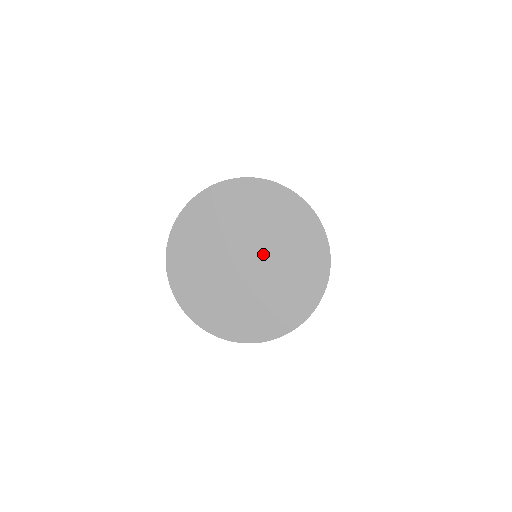
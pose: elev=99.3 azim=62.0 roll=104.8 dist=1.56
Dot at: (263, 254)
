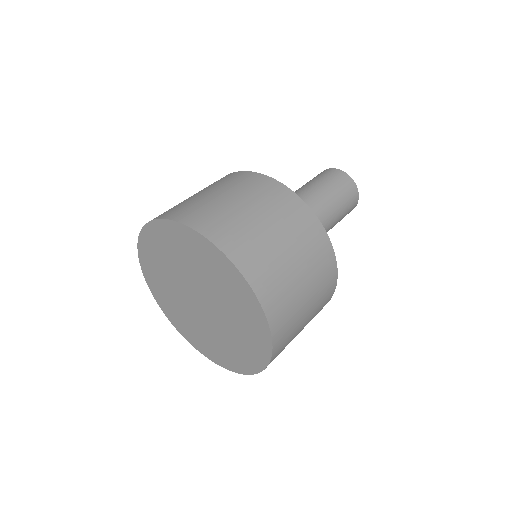
Dot at: (214, 312)
